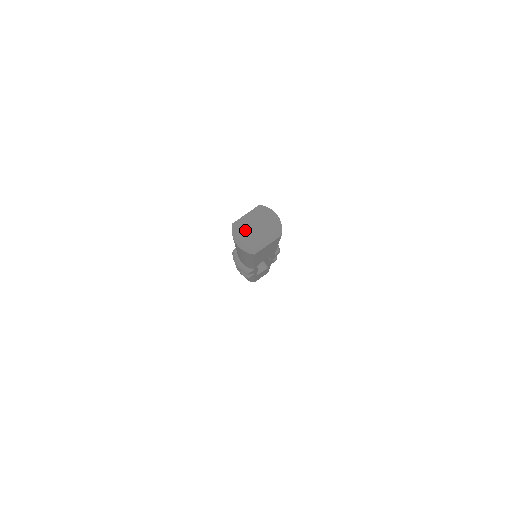
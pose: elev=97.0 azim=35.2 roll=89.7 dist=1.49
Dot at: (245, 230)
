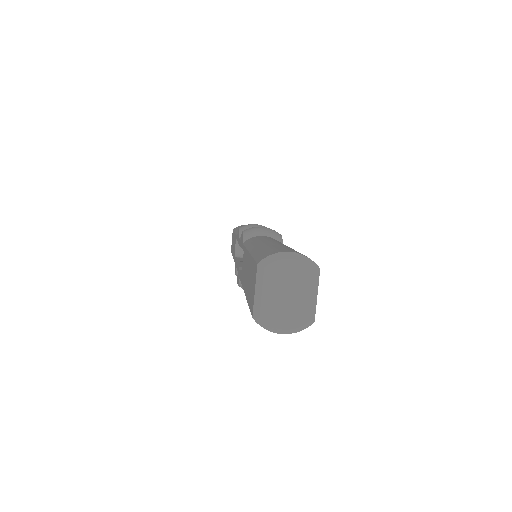
Dot at: (276, 311)
